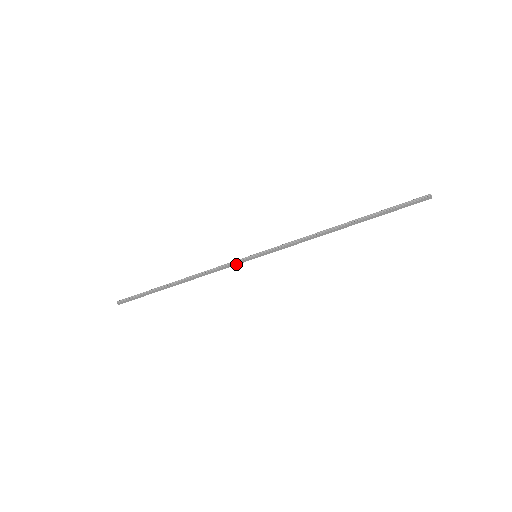
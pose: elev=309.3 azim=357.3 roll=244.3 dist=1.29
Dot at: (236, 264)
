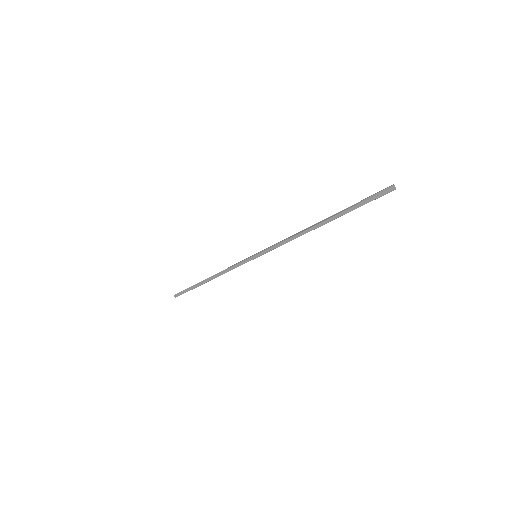
Dot at: (243, 263)
